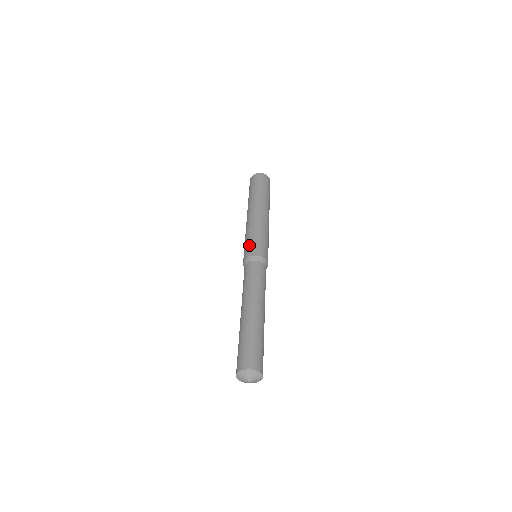
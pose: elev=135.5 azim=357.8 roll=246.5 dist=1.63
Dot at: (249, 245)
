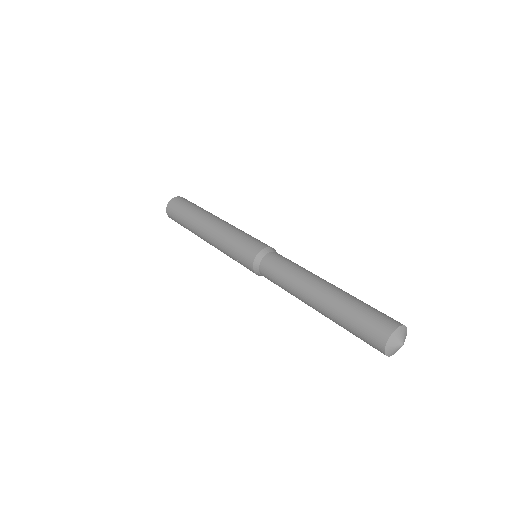
Dot at: (240, 258)
